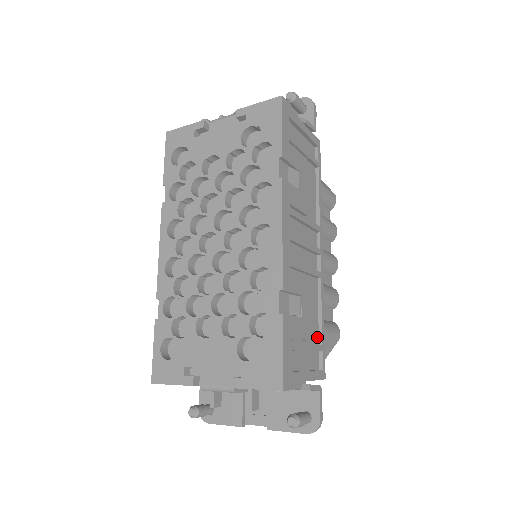
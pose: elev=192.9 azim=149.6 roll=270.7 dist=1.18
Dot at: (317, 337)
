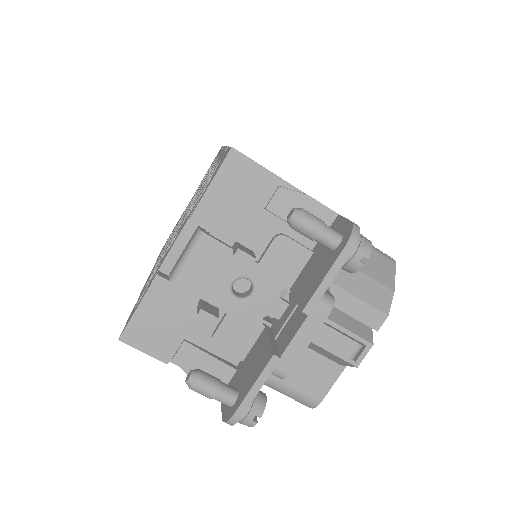
Dot at: occluded
